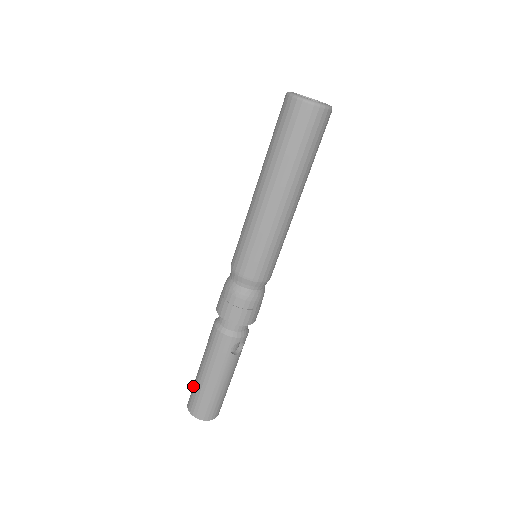
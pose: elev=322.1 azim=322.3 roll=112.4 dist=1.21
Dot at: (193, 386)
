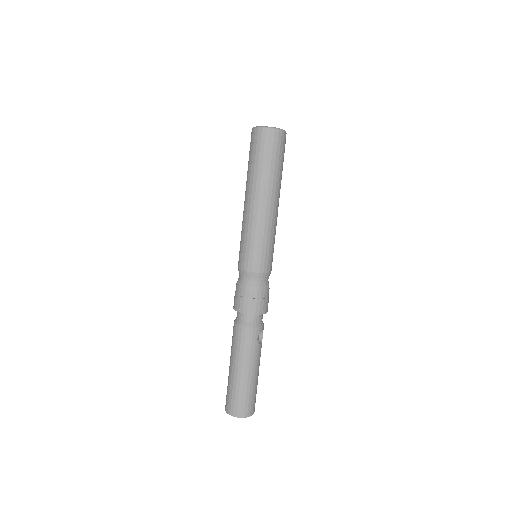
Dot at: (228, 391)
